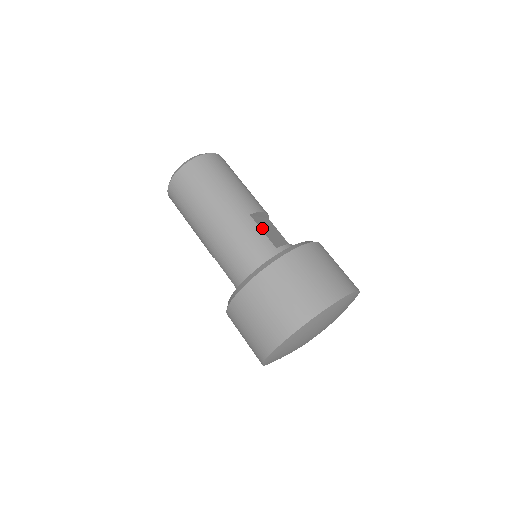
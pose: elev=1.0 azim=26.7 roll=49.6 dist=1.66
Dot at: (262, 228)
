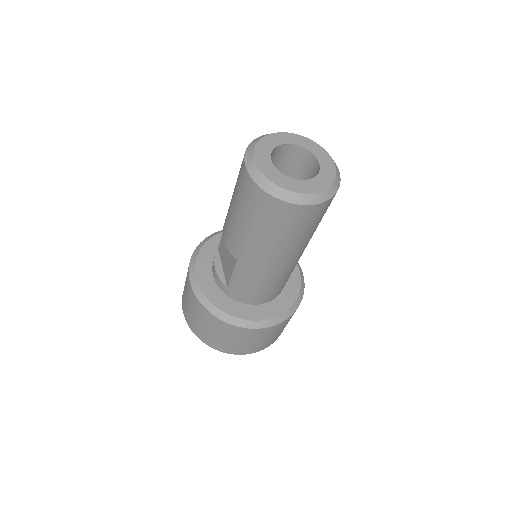
Dot at: occluded
